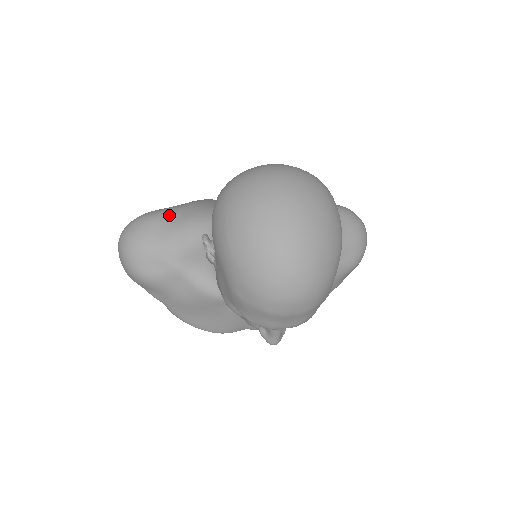
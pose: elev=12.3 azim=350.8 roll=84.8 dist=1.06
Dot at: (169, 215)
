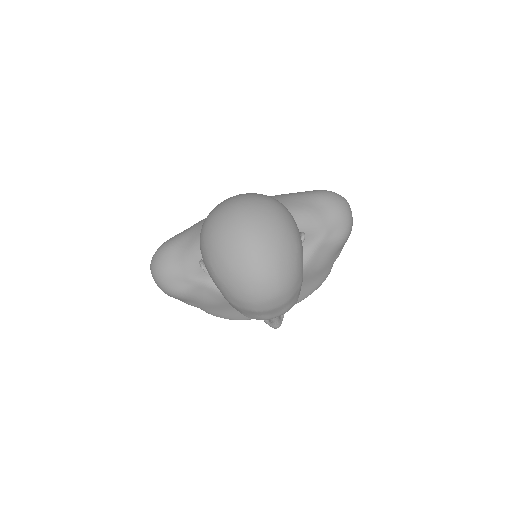
Dot at: (181, 241)
